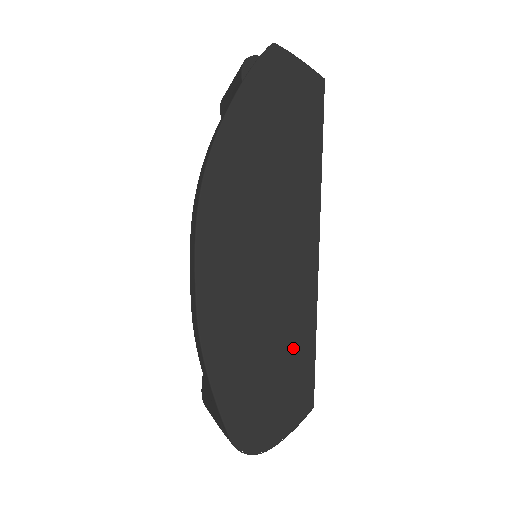
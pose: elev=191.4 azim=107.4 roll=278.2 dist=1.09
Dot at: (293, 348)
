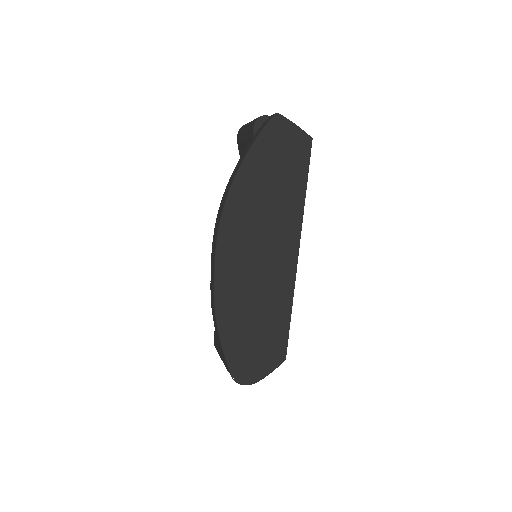
Dot at: (275, 322)
